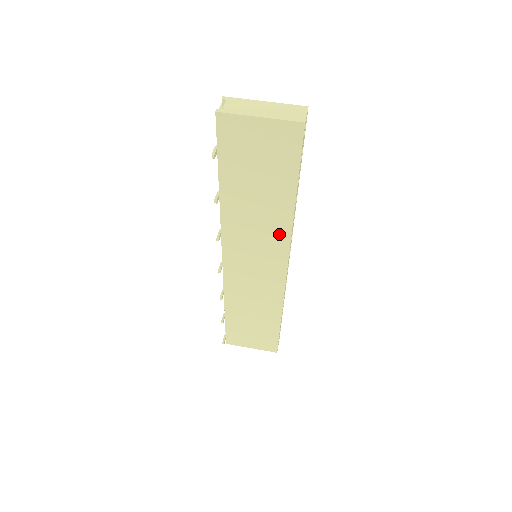
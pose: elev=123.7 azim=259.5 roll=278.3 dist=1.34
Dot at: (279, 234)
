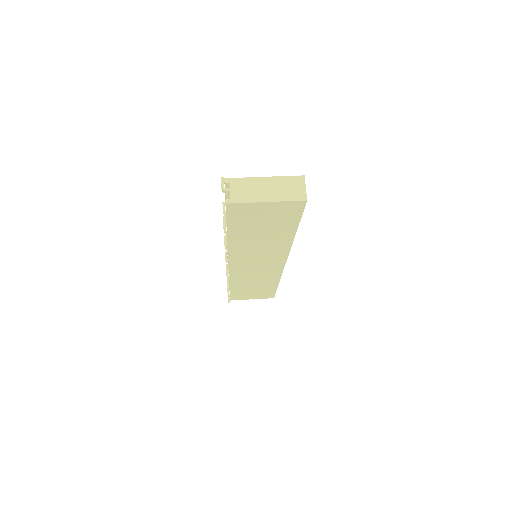
Dot at: (280, 250)
